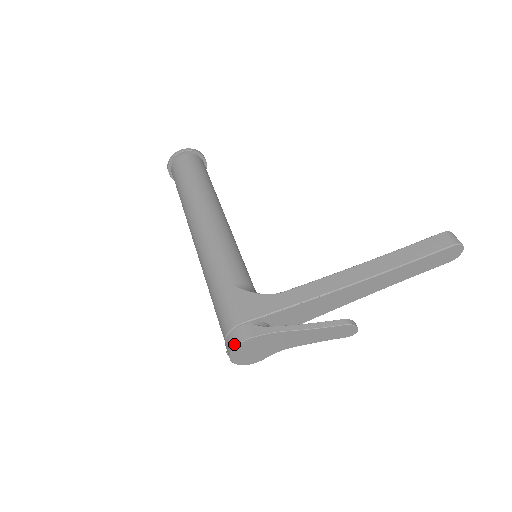
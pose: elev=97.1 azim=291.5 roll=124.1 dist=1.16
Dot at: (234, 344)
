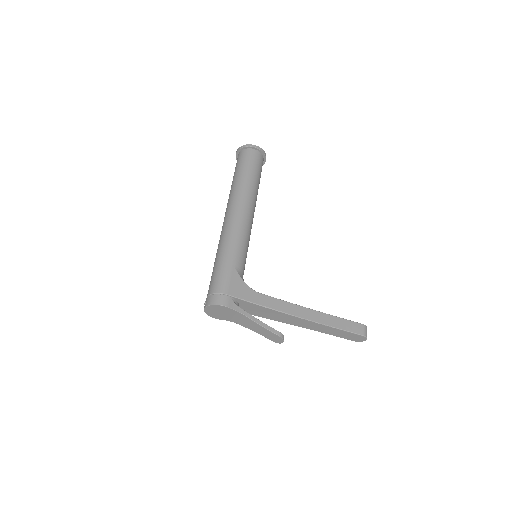
Dot at: (215, 303)
